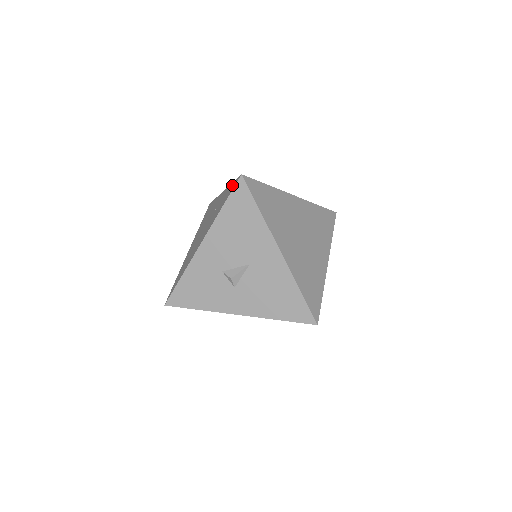
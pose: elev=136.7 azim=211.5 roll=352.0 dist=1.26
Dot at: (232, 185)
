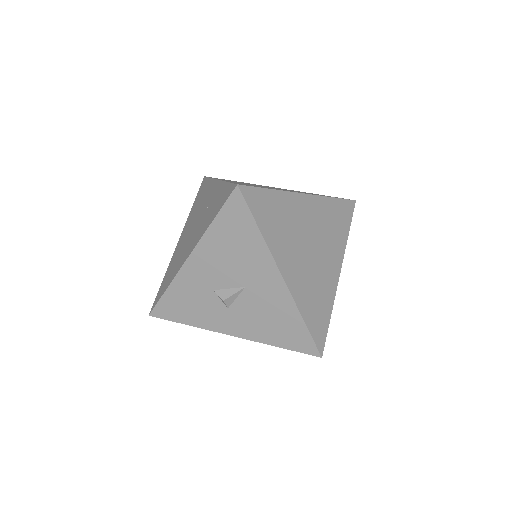
Dot at: (226, 190)
